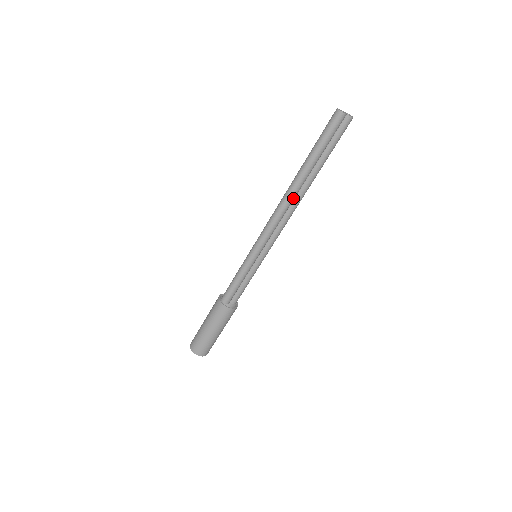
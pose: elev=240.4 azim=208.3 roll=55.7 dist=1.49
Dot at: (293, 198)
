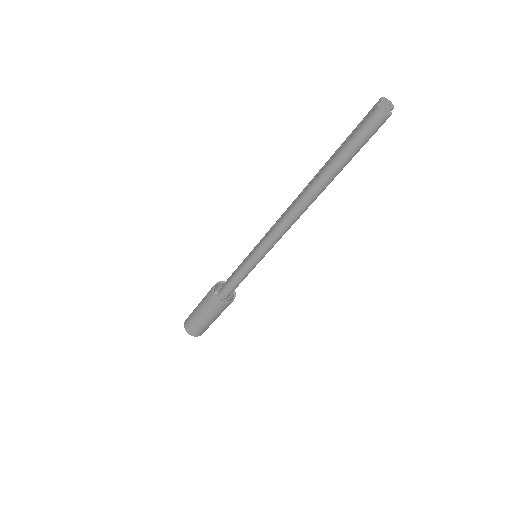
Dot at: occluded
